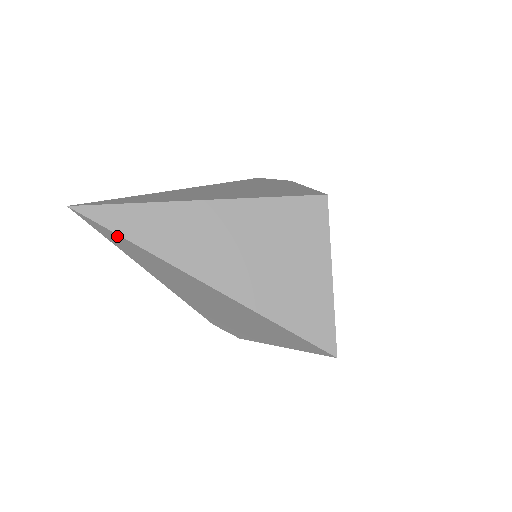
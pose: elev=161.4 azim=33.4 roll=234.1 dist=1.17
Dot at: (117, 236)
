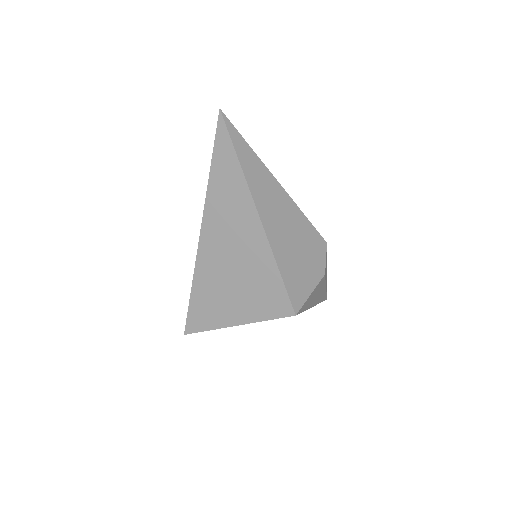
Dot at: (213, 155)
